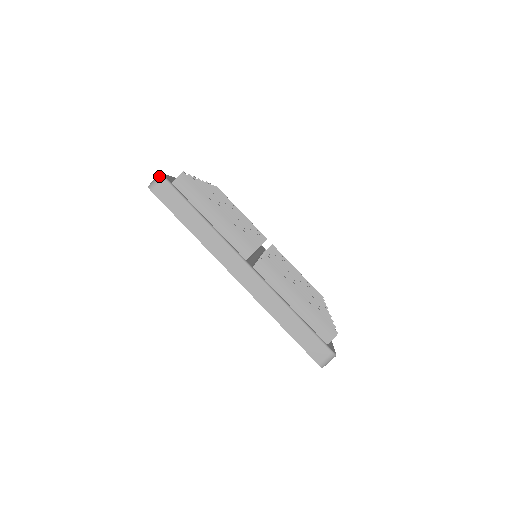
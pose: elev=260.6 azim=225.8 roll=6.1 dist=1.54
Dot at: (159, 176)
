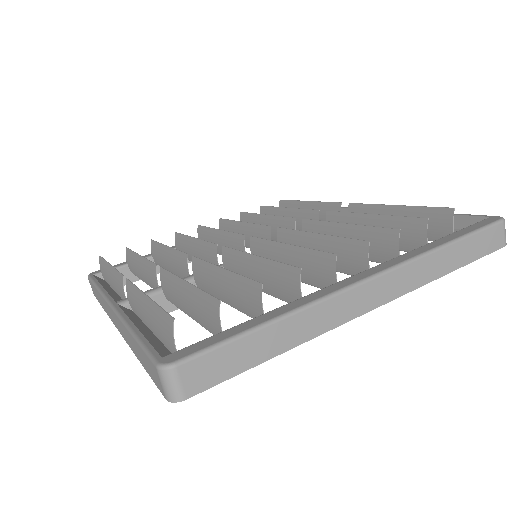
Dot at: occluded
